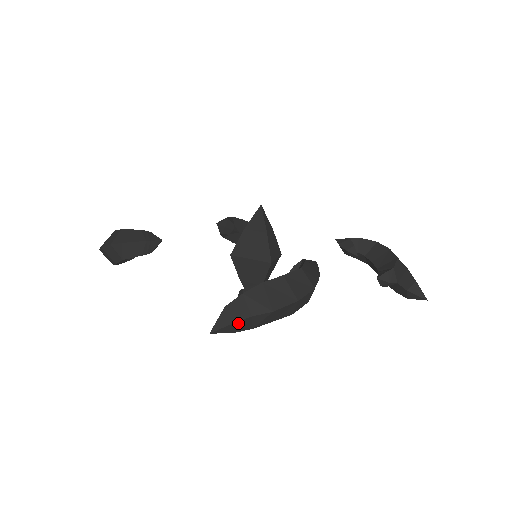
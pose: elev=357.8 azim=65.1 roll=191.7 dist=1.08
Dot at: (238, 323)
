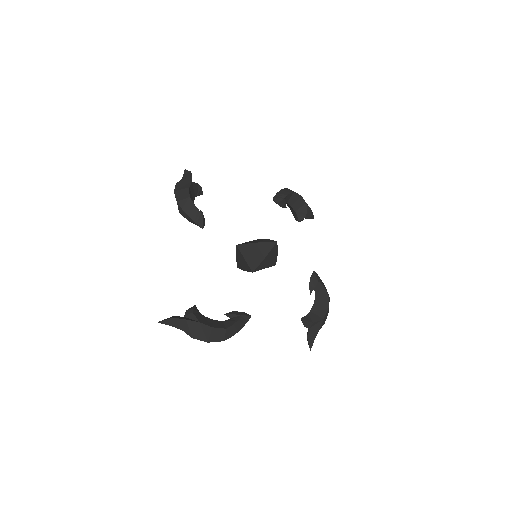
Dot at: occluded
